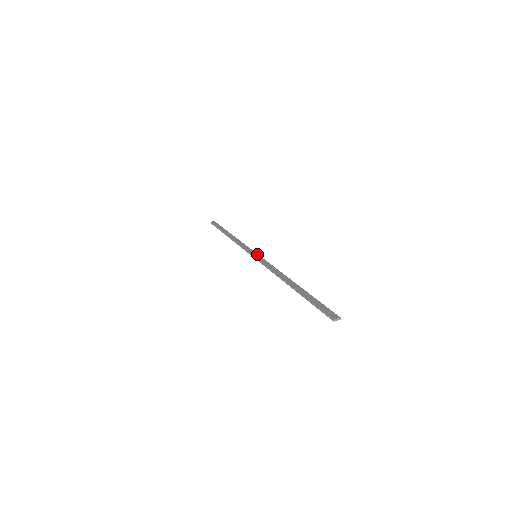
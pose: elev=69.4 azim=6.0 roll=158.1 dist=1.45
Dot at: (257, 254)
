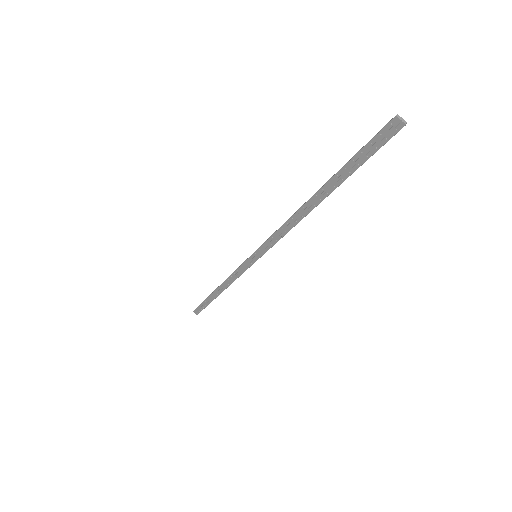
Dot at: (258, 257)
